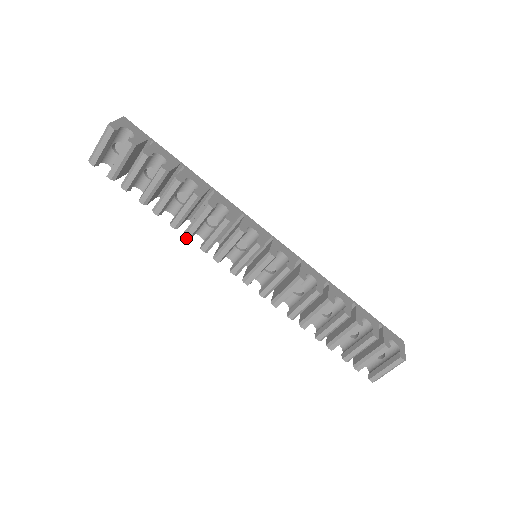
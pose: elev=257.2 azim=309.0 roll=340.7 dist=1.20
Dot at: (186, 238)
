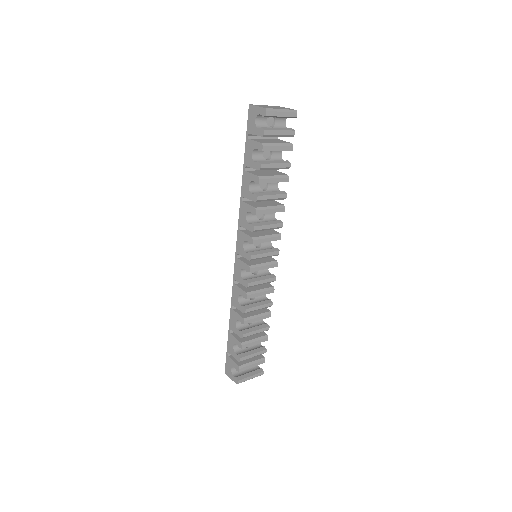
Dot at: (256, 212)
